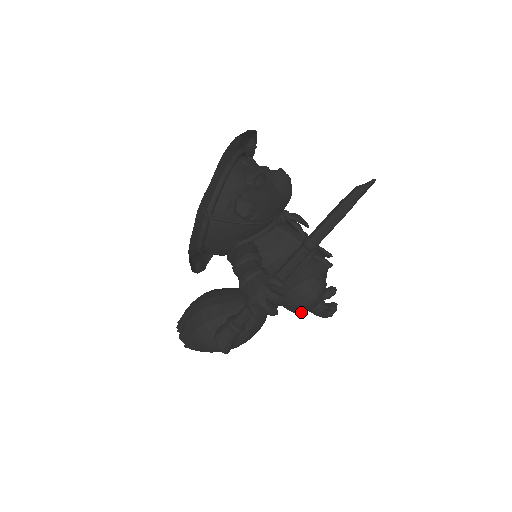
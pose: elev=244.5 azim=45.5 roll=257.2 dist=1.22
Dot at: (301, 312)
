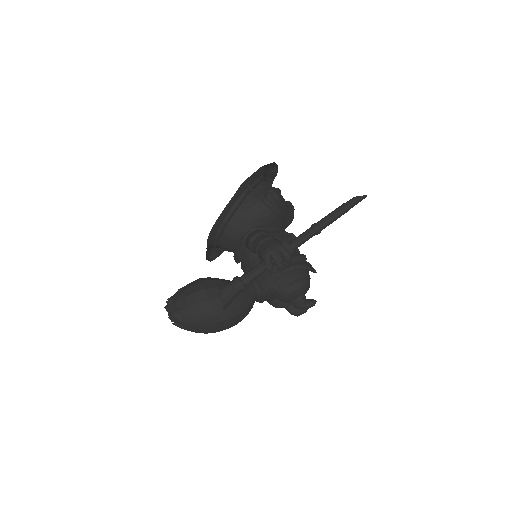
Dot at: (288, 298)
